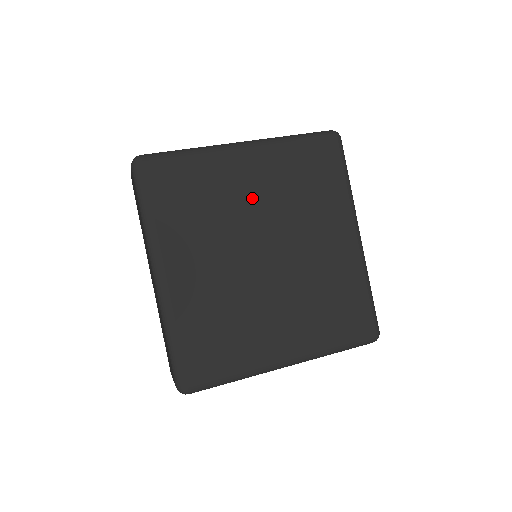
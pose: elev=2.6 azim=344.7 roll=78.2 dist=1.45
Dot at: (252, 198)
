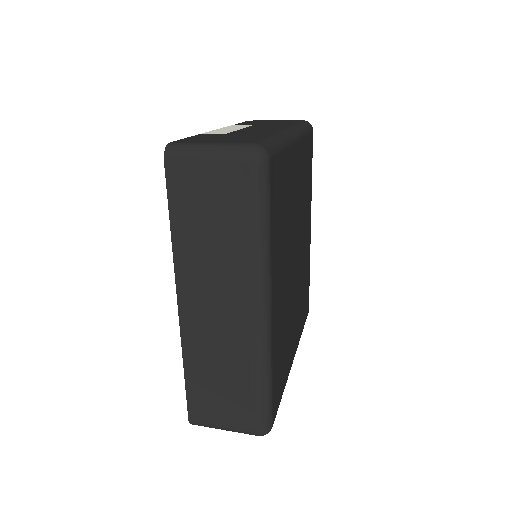
Dot at: (296, 199)
